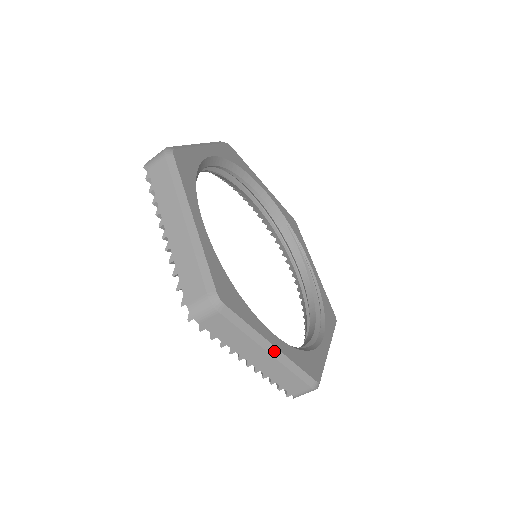
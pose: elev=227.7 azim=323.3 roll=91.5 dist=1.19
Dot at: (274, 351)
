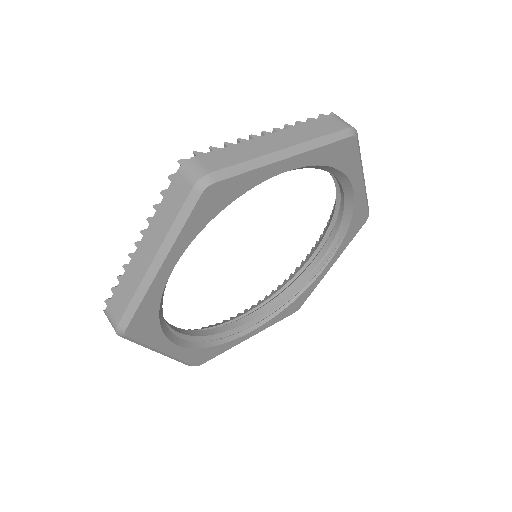
Dot at: (164, 354)
